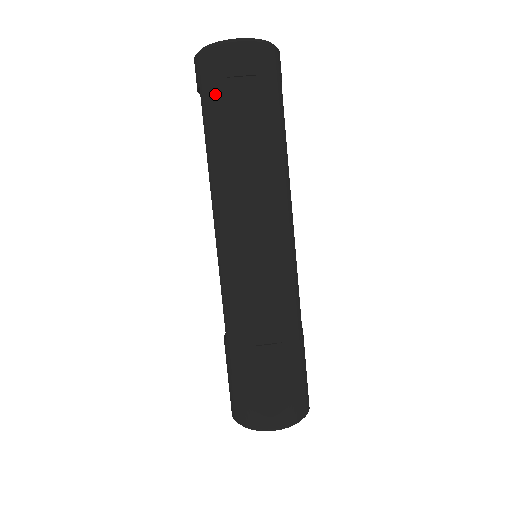
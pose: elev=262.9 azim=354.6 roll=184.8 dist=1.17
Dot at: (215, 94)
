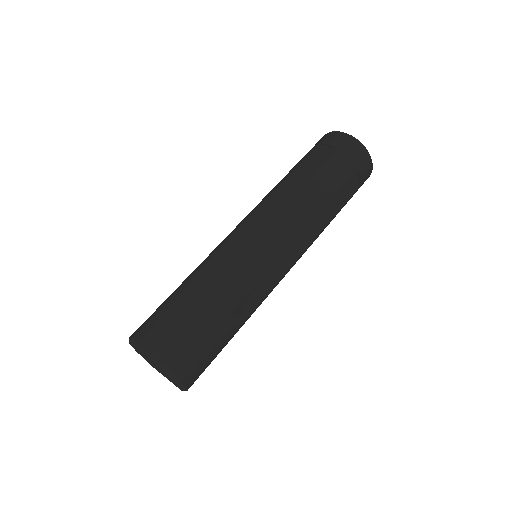
Dot at: (308, 152)
